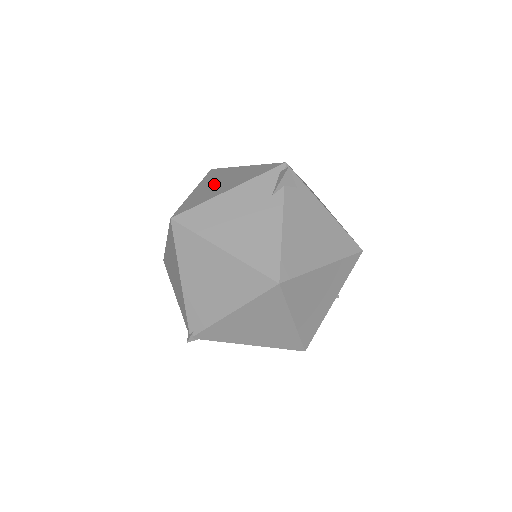
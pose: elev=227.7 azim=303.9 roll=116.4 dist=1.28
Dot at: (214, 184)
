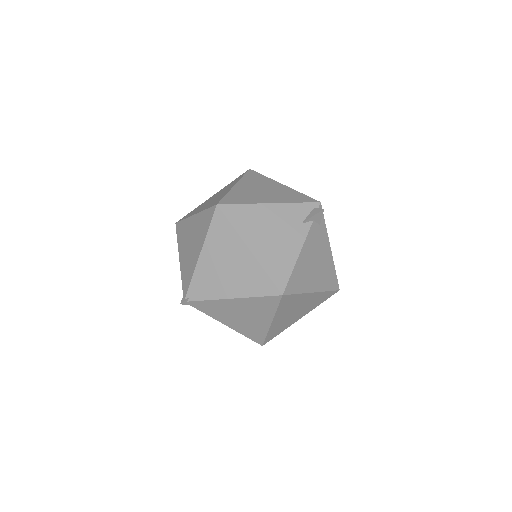
Dot at: (255, 189)
